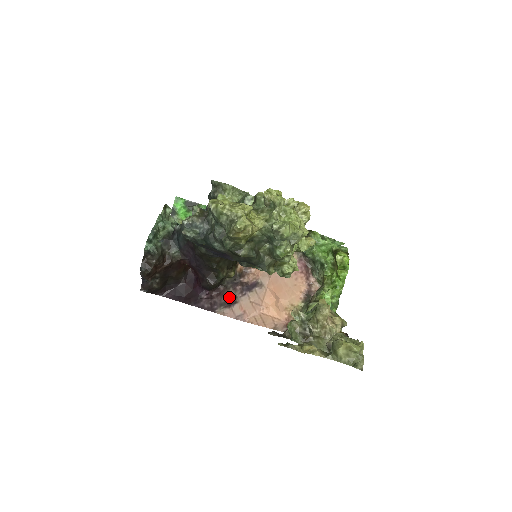
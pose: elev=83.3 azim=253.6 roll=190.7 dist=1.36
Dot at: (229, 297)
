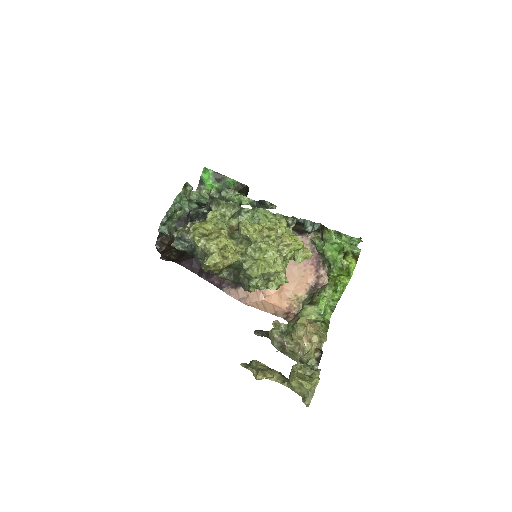
Dot at: occluded
